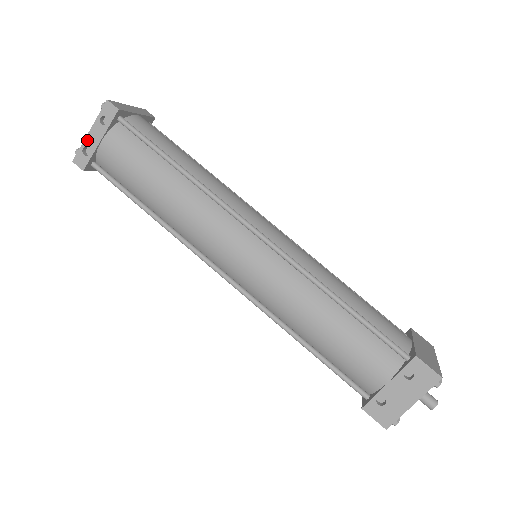
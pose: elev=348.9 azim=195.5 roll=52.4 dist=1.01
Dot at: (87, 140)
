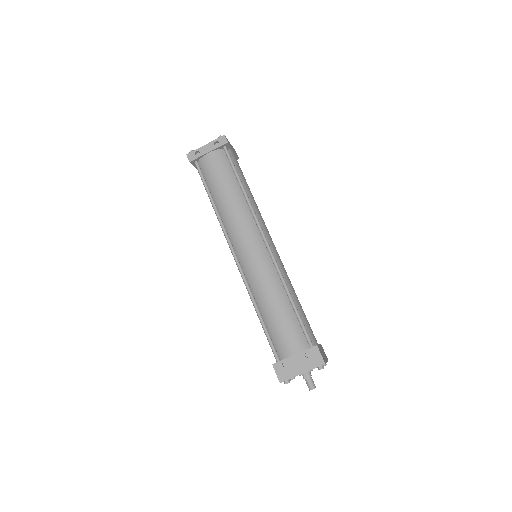
Dot at: (201, 148)
